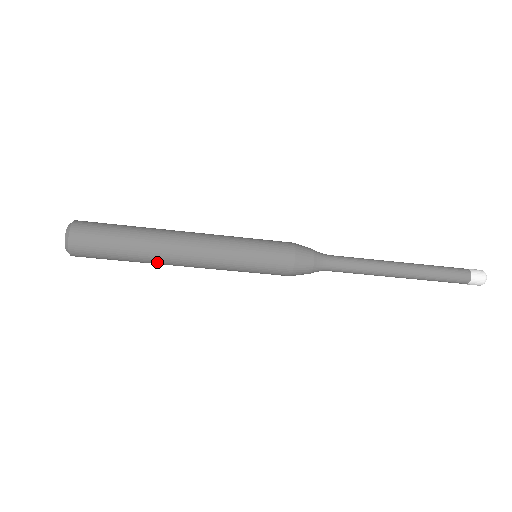
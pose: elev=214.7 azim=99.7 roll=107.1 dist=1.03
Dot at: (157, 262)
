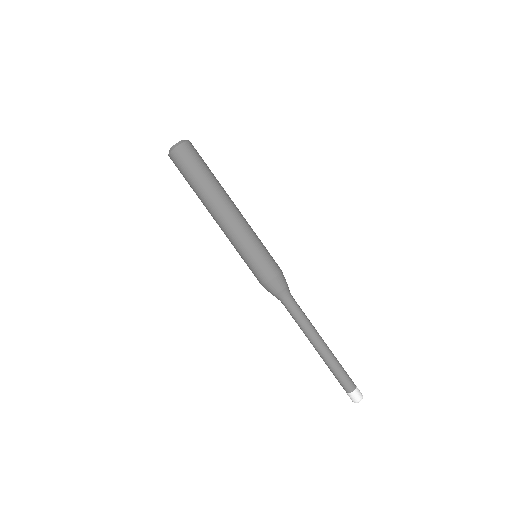
Dot at: (218, 194)
